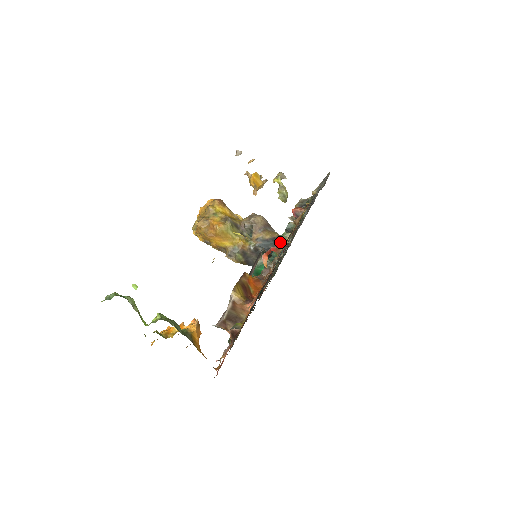
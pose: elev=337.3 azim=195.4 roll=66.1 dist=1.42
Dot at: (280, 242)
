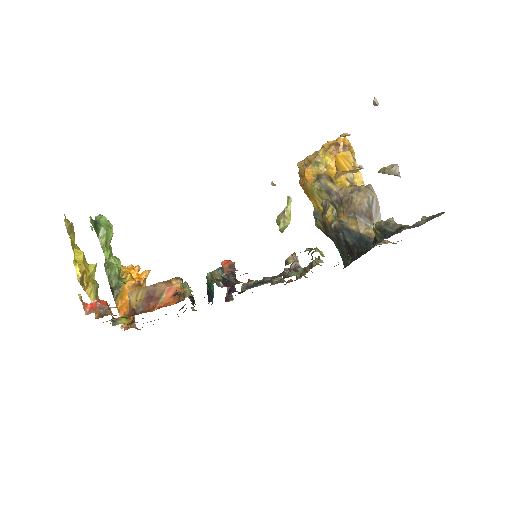
Dot at: (182, 286)
